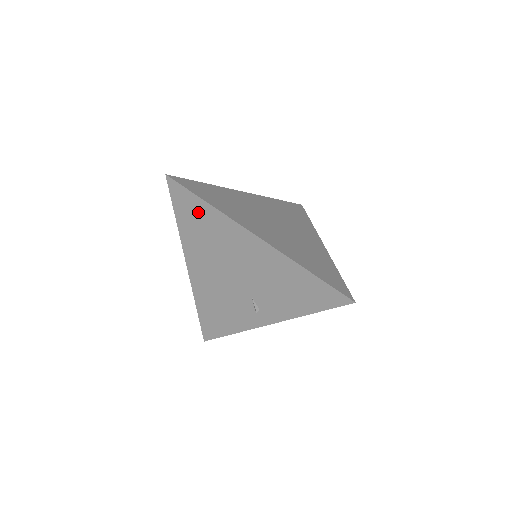
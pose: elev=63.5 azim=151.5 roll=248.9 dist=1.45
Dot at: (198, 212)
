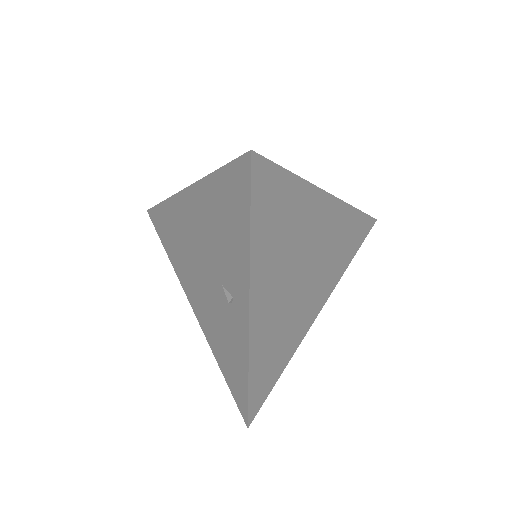
Dot at: (165, 222)
